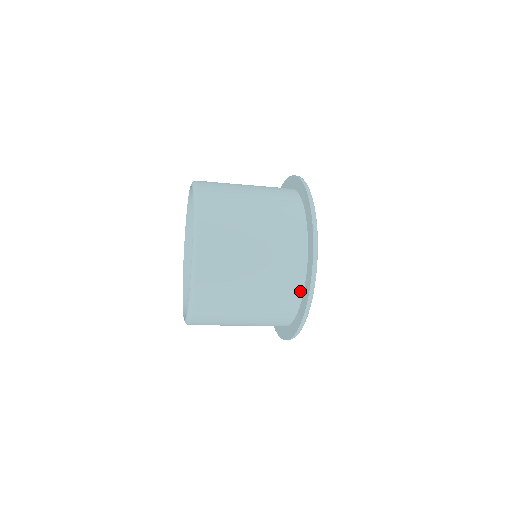
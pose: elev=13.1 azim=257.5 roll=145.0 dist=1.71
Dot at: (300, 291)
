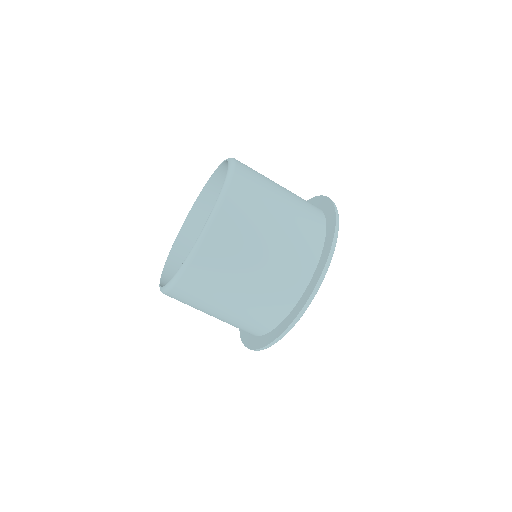
Dot at: (320, 244)
